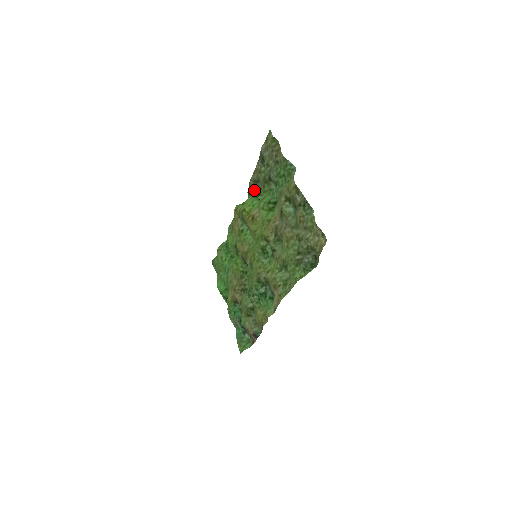
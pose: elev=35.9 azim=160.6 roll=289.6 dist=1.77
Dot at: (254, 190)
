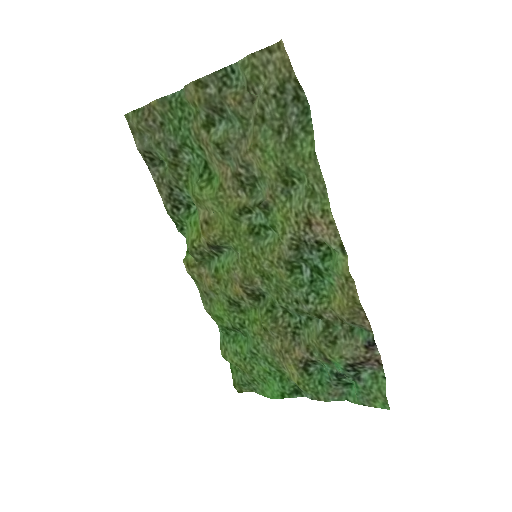
Dot at: (179, 211)
